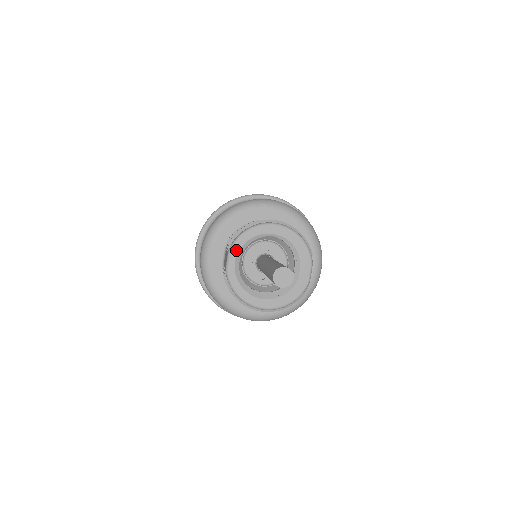
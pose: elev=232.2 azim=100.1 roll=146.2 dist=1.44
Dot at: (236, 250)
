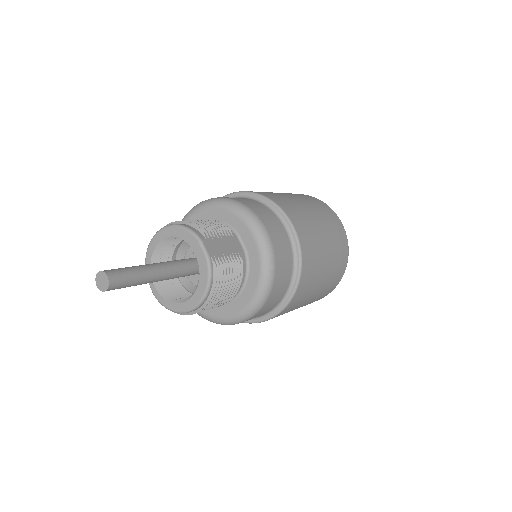
Dot at: occluded
